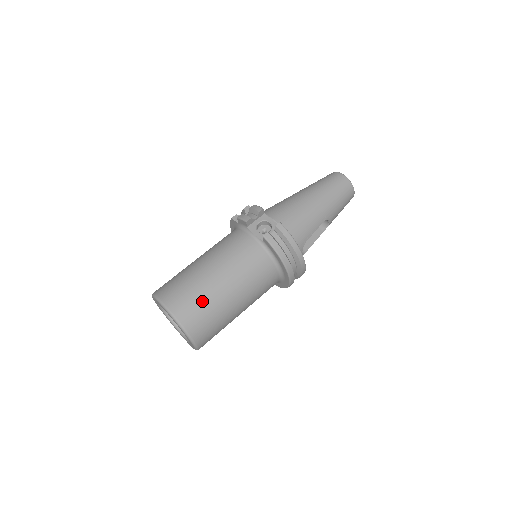
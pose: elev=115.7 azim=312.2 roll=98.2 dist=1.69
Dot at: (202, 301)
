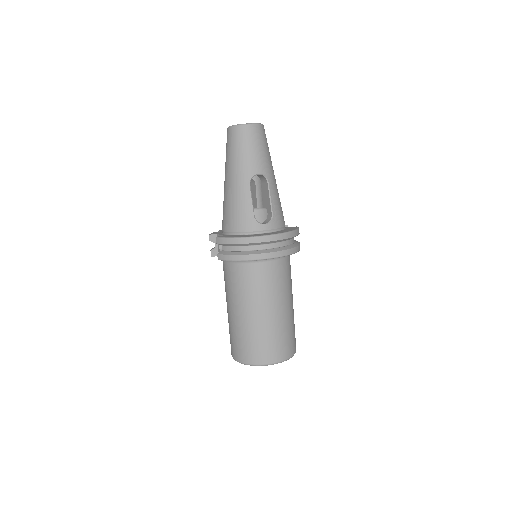
Dot at: (240, 337)
